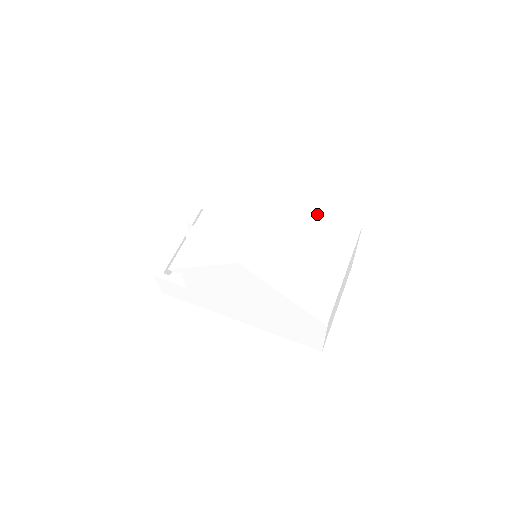
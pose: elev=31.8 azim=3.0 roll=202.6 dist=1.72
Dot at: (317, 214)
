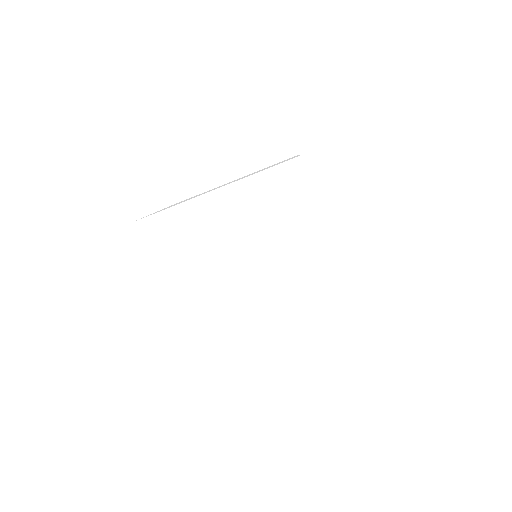
Dot at: (285, 243)
